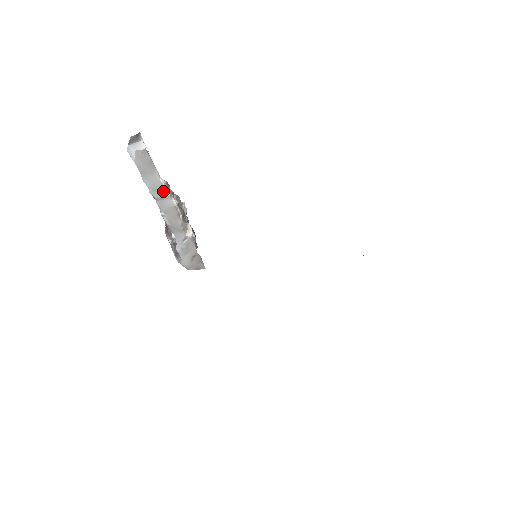
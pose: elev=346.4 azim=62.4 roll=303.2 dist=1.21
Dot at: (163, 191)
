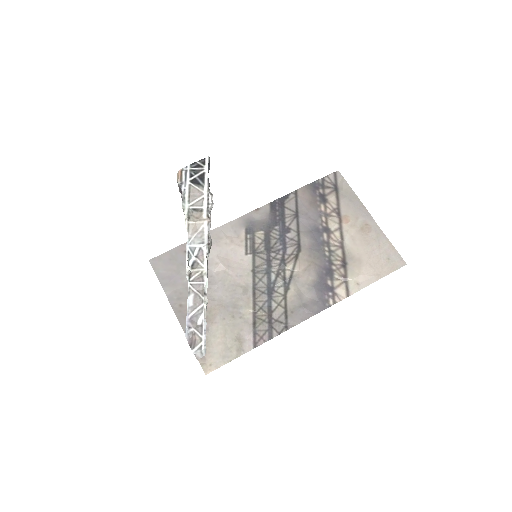
Dot at: occluded
